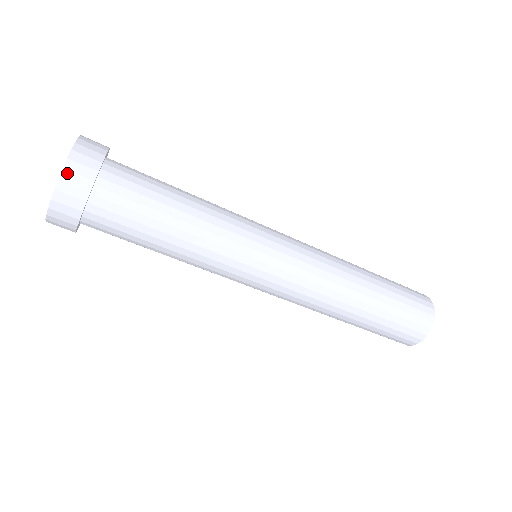
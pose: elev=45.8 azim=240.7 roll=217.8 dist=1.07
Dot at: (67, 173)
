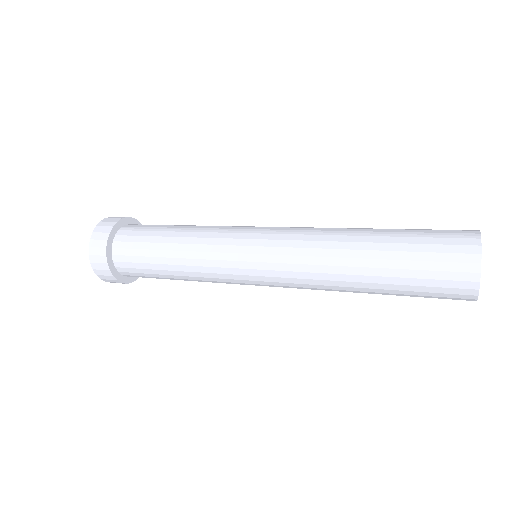
Dot at: (94, 264)
